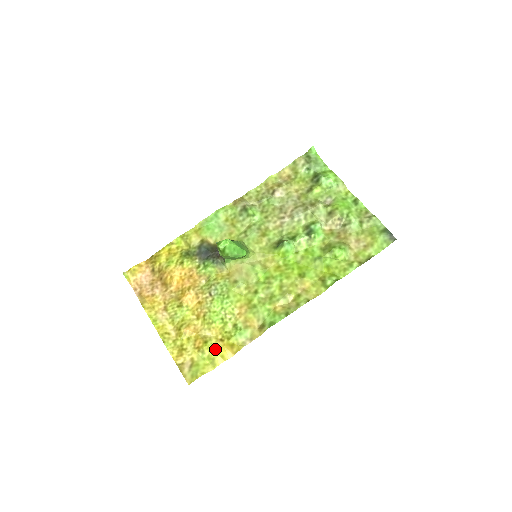
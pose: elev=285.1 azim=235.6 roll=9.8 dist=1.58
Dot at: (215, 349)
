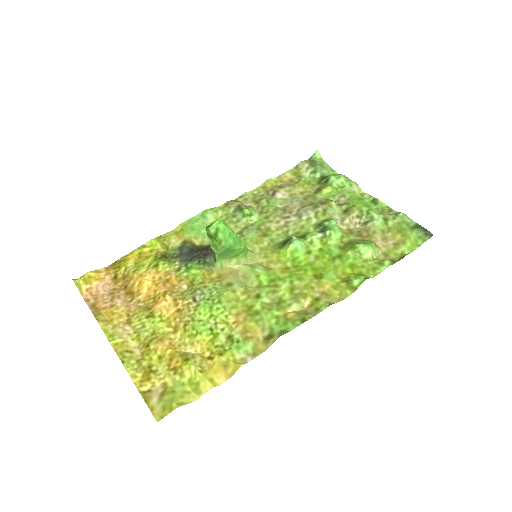
Dot at: (200, 369)
